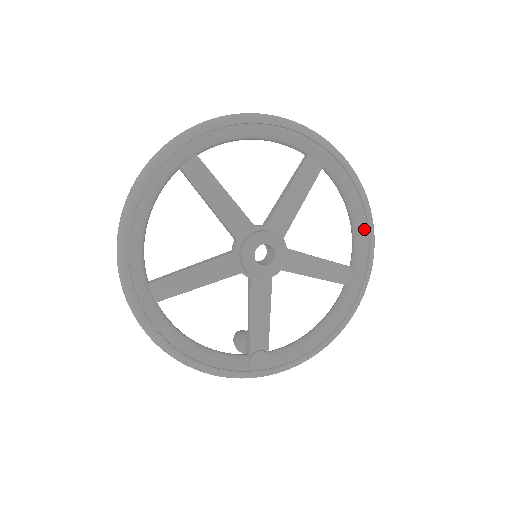
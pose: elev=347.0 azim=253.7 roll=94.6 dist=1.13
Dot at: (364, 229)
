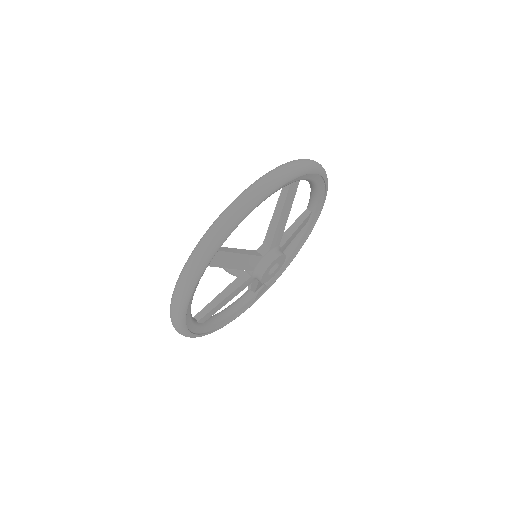
Dot at: (322, 191)
